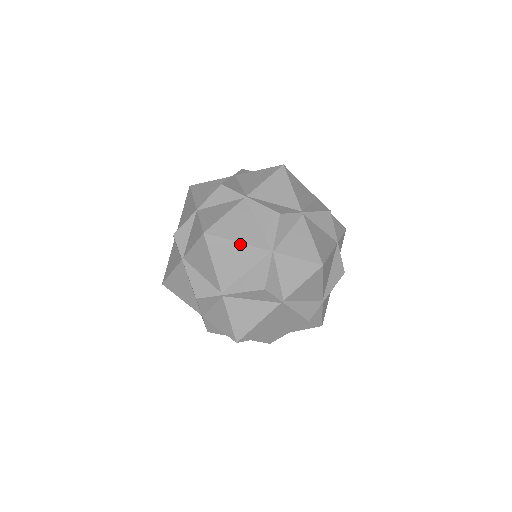
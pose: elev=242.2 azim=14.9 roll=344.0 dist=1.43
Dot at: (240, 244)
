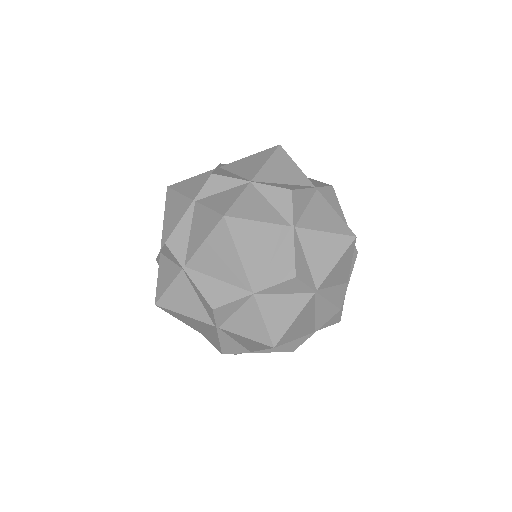
Dot at: occluded
